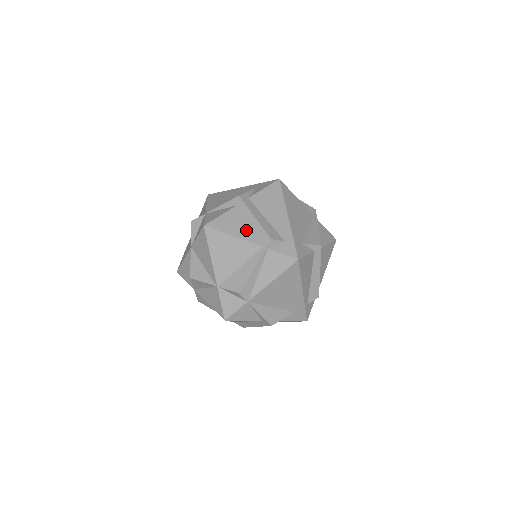
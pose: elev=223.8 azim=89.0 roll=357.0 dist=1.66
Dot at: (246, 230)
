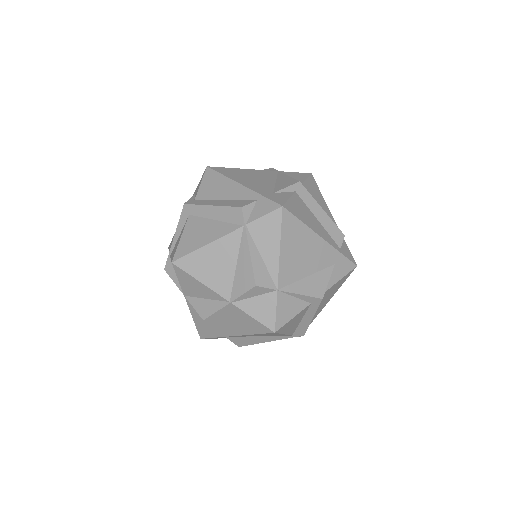
Dot at: (296, 325)
